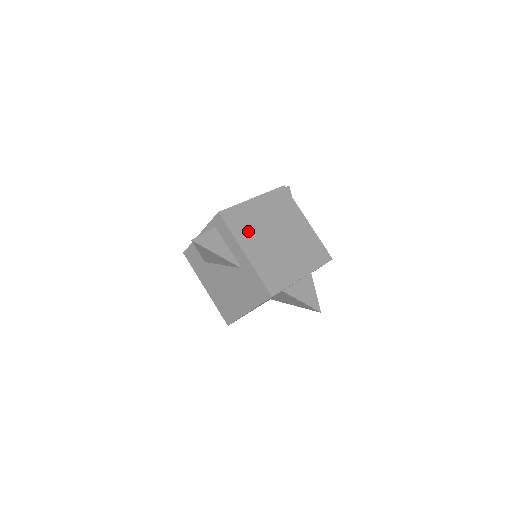
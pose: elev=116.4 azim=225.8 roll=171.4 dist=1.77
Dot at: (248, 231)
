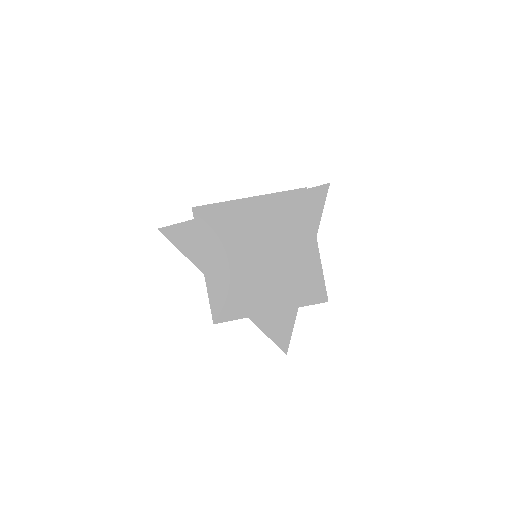
Dot at: (221, 239)
